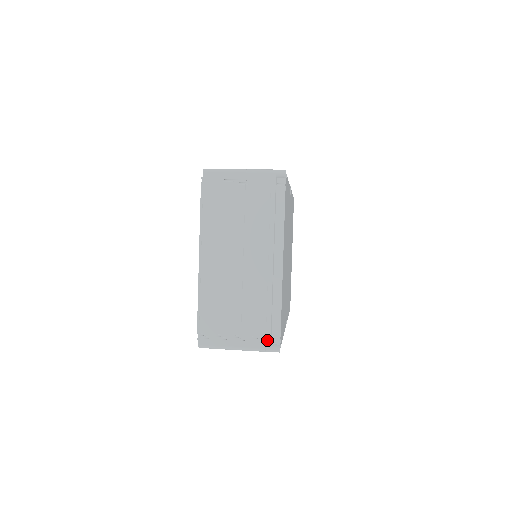
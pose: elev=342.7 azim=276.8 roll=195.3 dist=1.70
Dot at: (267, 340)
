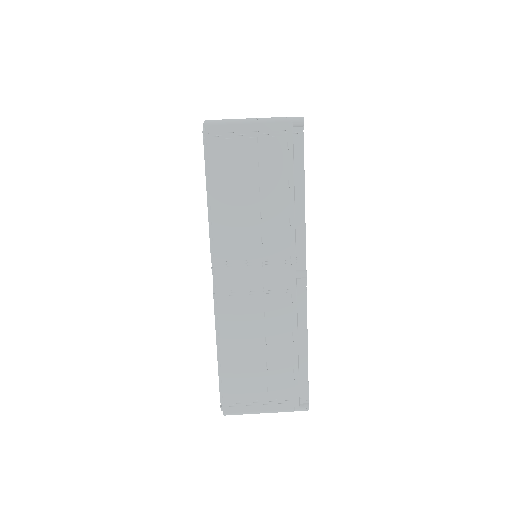
Dot at: occluded
